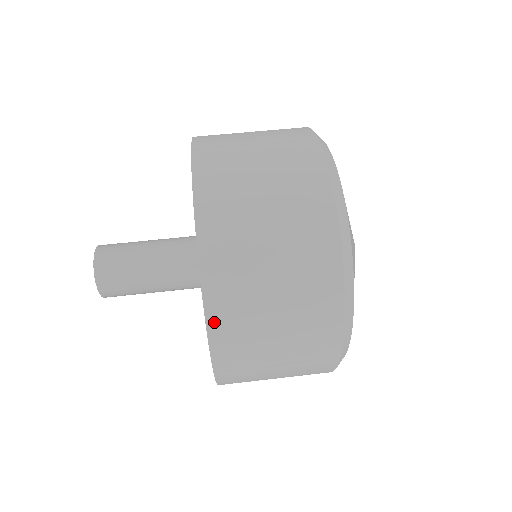
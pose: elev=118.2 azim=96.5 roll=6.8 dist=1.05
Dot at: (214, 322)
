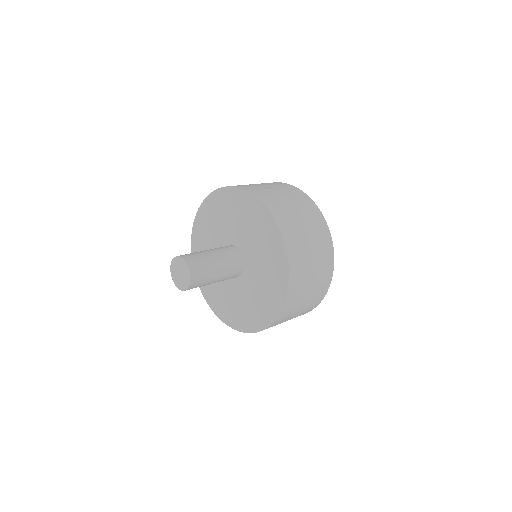
Dot at: occluded
